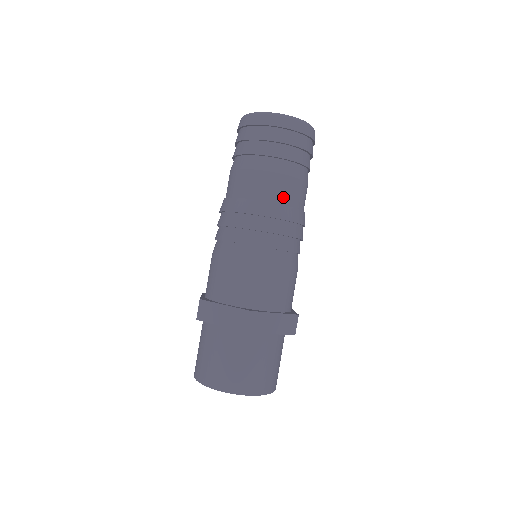
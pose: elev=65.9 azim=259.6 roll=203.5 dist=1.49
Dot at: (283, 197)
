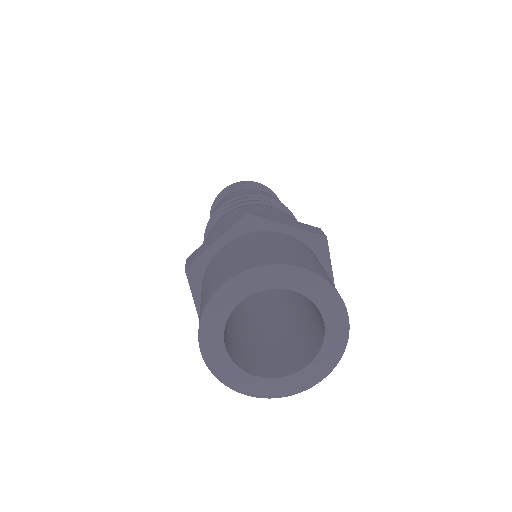
Dot at: occluded
